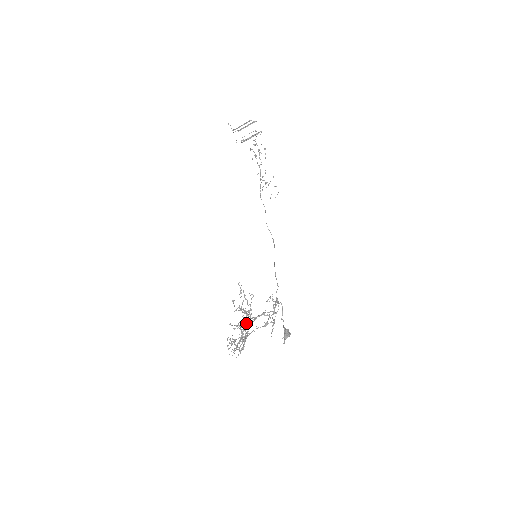
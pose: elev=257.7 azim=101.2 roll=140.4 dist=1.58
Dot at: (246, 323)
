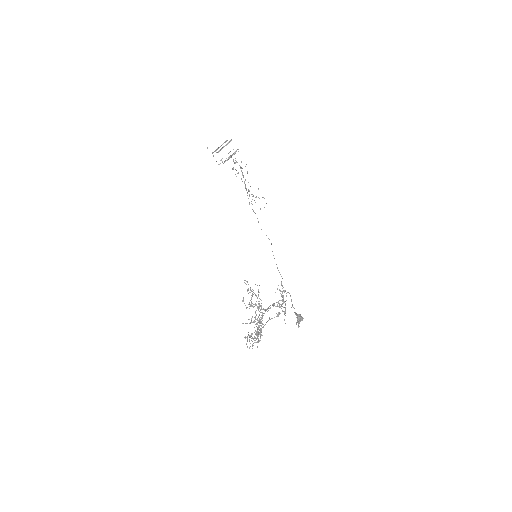
Dot at: occluded
